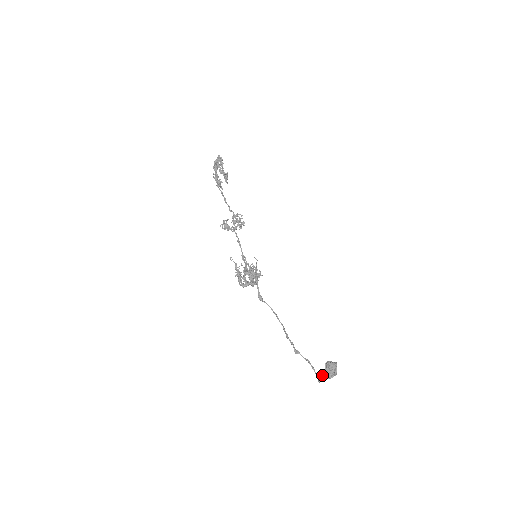
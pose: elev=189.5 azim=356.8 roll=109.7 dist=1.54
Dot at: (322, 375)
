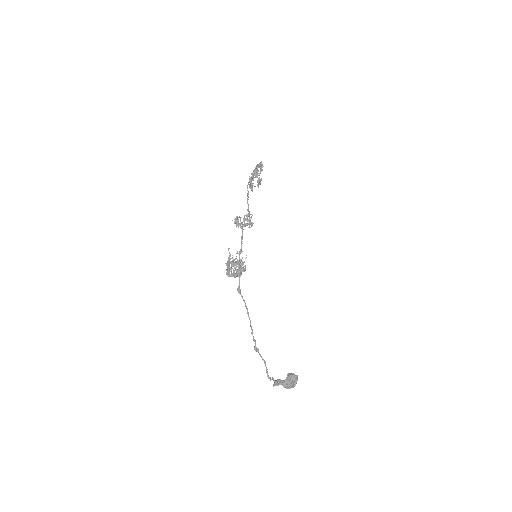
Dot at: (276, 380)
